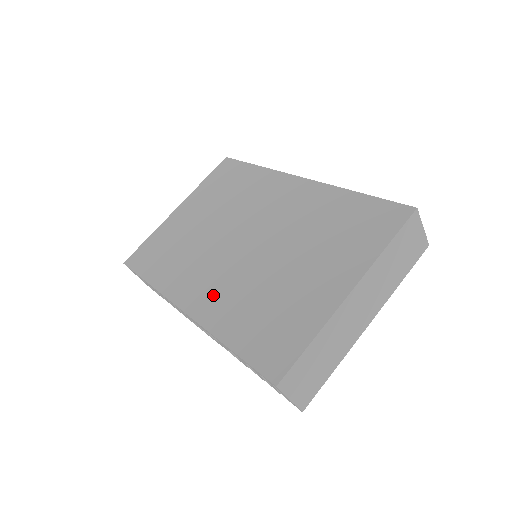
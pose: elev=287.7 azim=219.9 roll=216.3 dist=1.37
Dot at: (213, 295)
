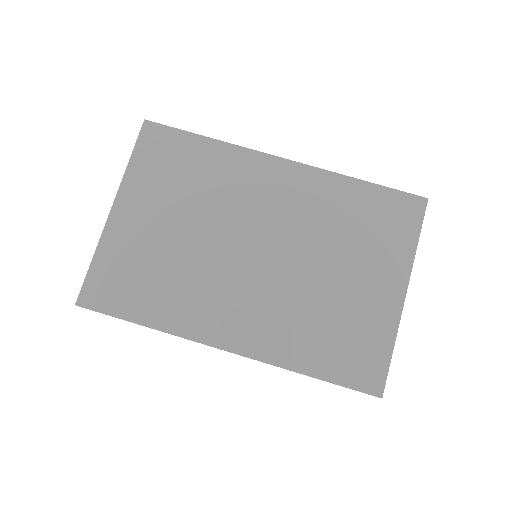
Dot at: (257, 325)
